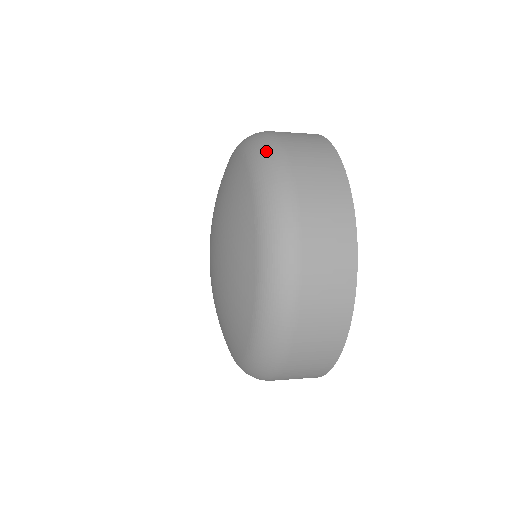
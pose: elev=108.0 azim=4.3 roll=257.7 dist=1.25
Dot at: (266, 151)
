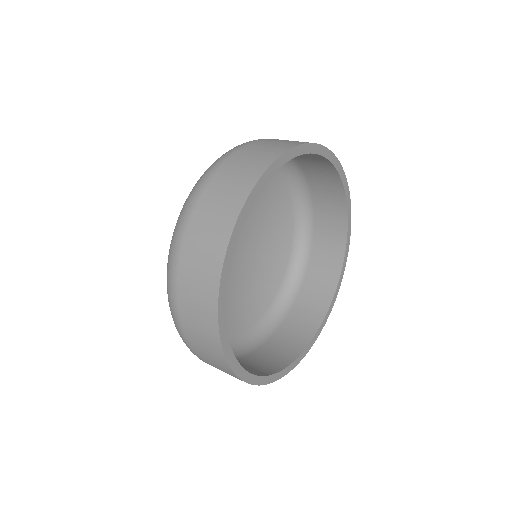
Dot at: (210, 166)
